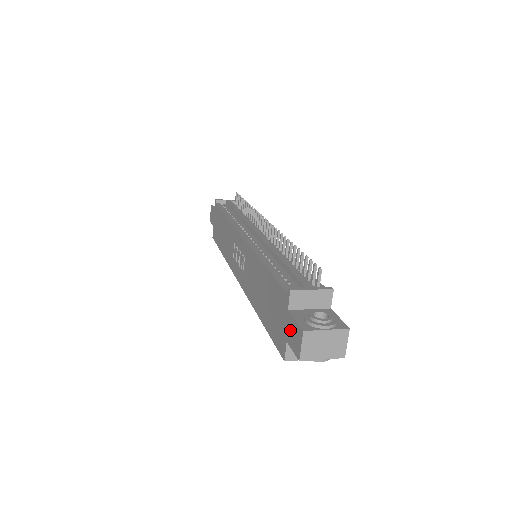
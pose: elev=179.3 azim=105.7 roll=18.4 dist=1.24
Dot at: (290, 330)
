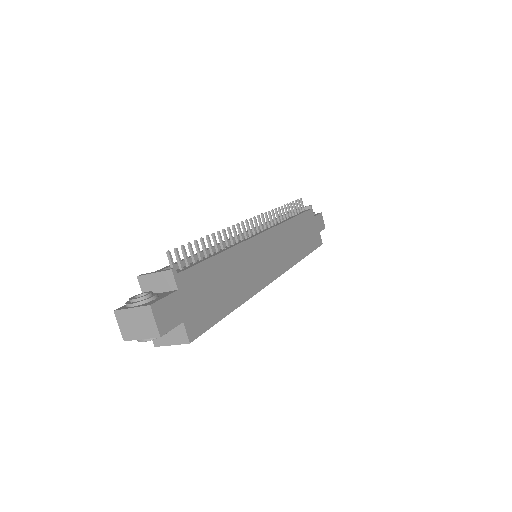
Dot at: occluded
